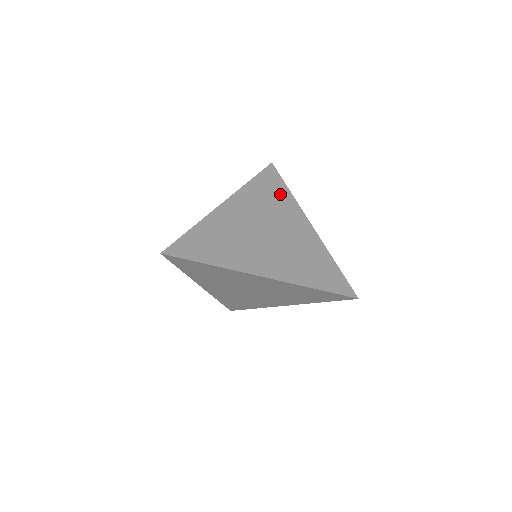
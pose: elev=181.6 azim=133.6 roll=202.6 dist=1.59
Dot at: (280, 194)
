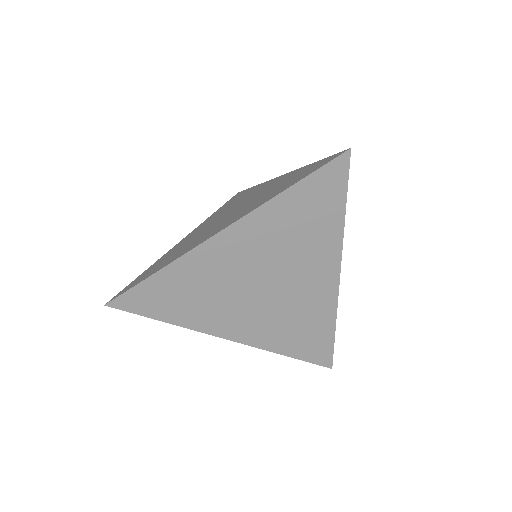
Dot at: (324, 222)
